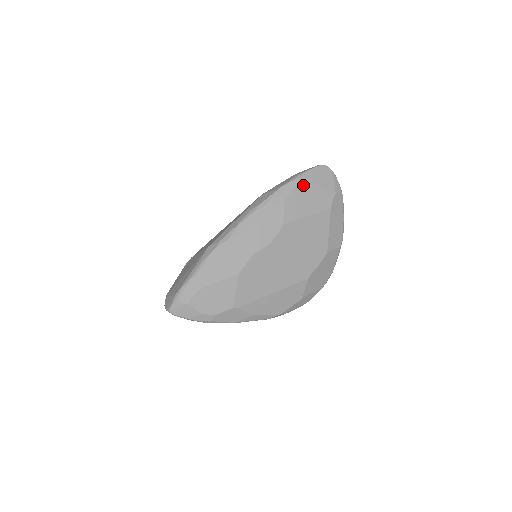
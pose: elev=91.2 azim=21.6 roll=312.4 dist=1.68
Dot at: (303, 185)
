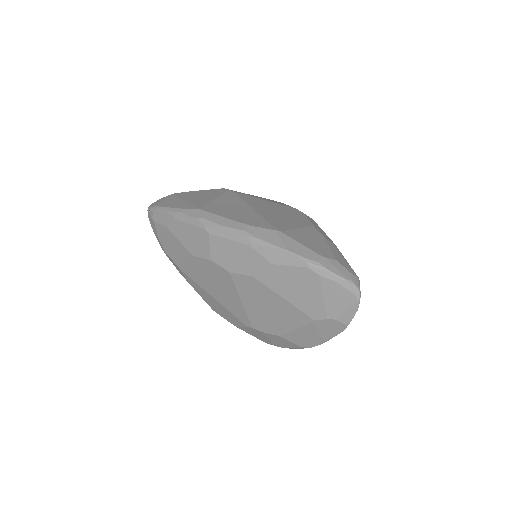
Dot at: (308, 275)
